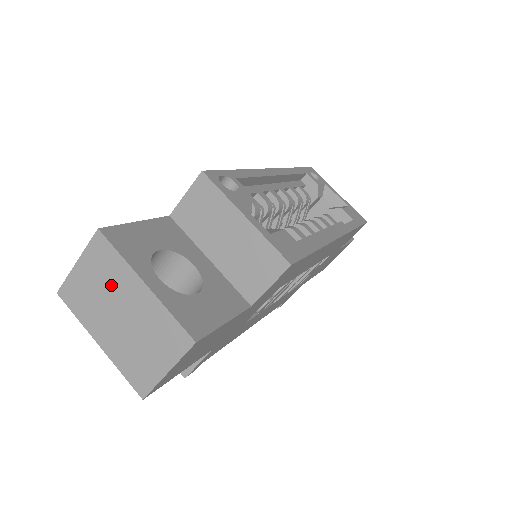
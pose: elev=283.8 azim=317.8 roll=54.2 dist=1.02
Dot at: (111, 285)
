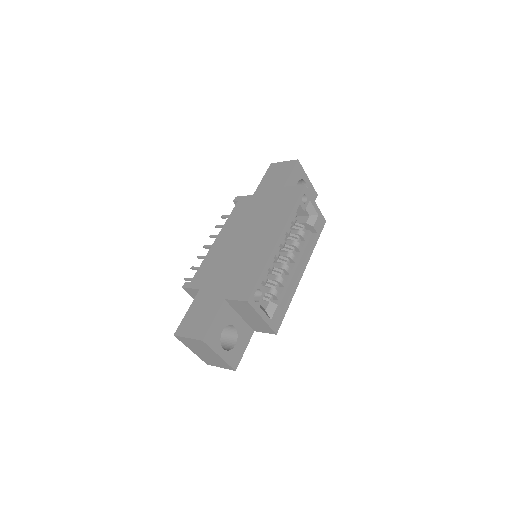
Dot at: (203, 349)
